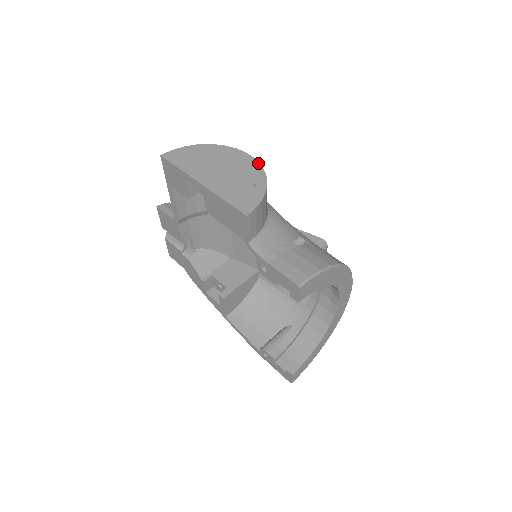
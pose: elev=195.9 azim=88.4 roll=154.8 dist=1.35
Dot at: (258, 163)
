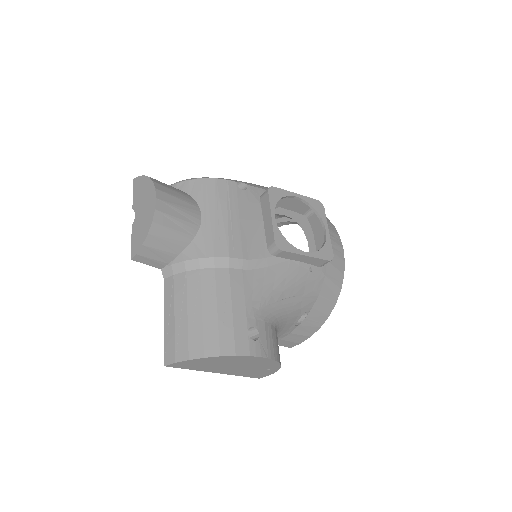
Dot at: (274, 362)
